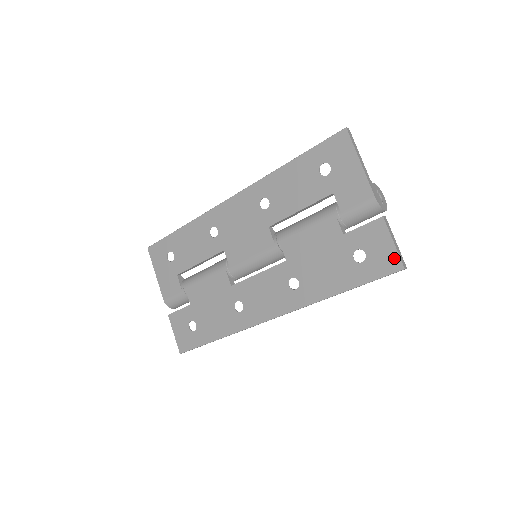
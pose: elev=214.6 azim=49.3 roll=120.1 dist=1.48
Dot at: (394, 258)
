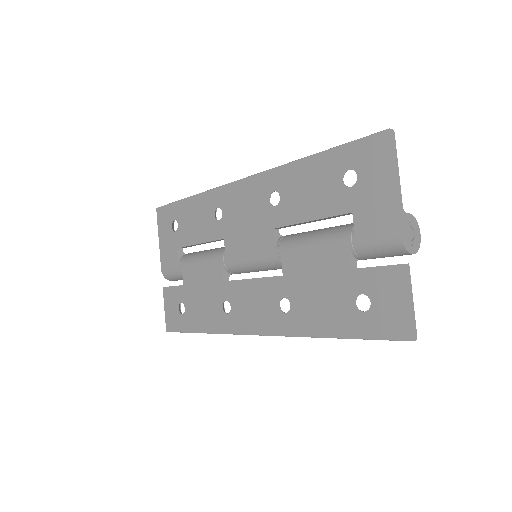
Dot at: (403, 322)
